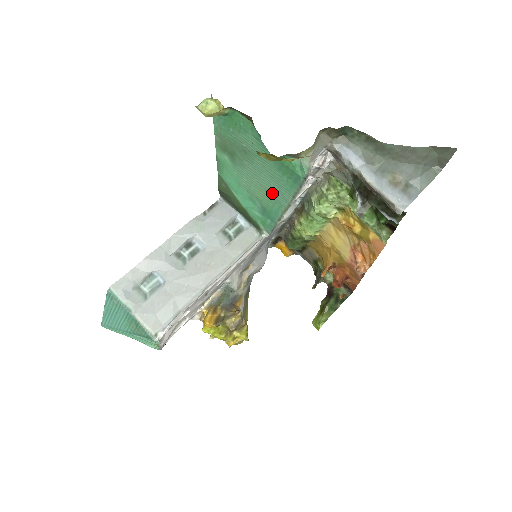
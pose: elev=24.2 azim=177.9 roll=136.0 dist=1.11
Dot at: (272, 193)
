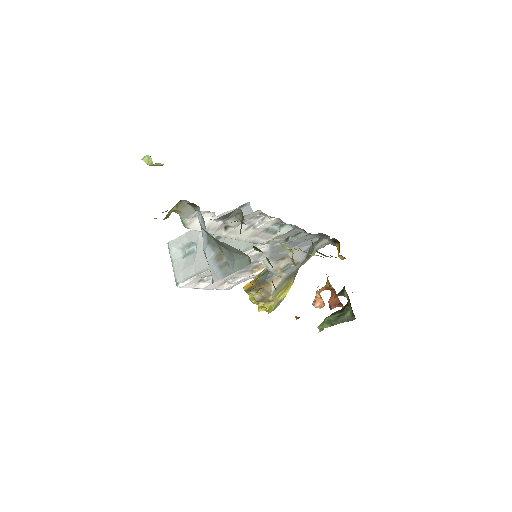
Dot at: occluded
